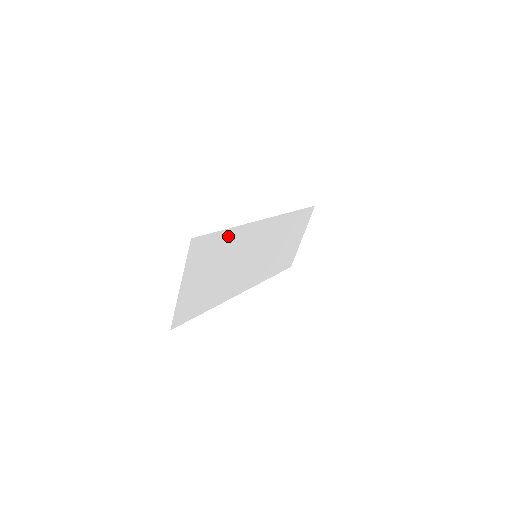
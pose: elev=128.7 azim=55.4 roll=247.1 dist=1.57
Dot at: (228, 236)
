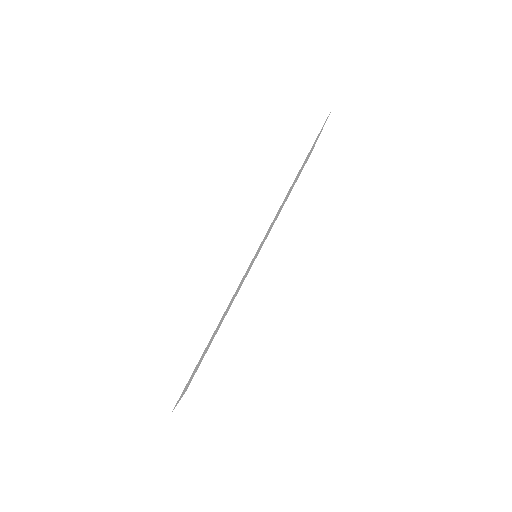
Dot at: (212, 335)
